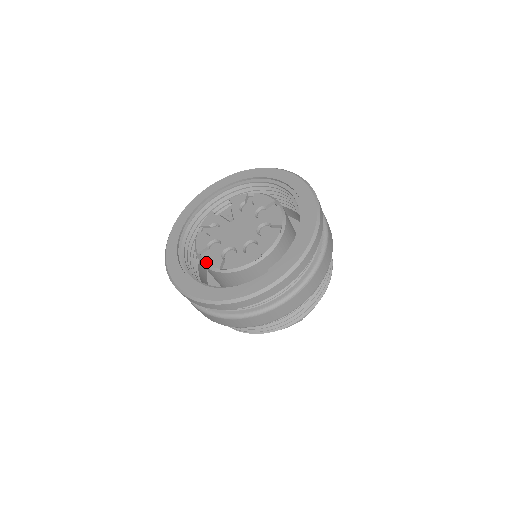
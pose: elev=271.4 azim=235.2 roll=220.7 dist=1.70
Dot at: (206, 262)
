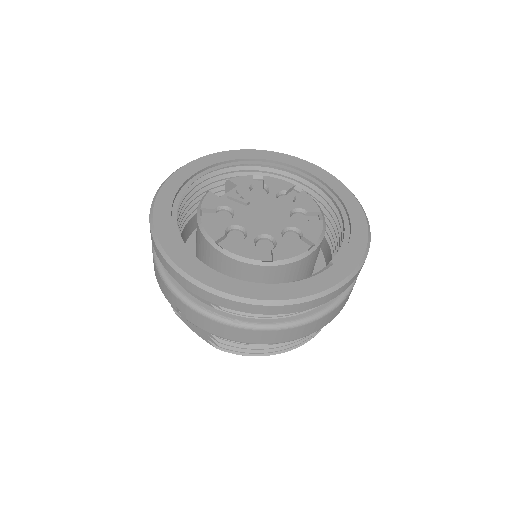
Dot at: (236, 252)
